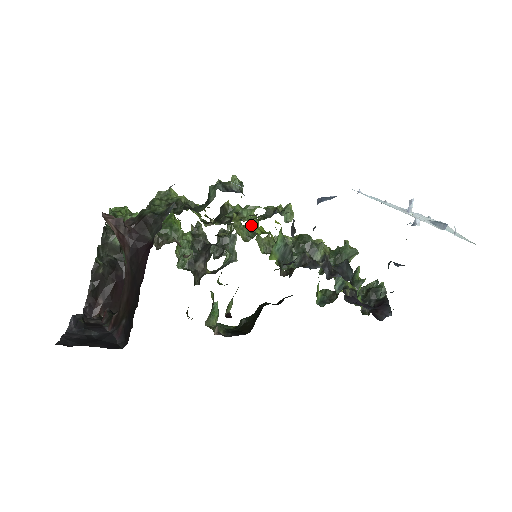
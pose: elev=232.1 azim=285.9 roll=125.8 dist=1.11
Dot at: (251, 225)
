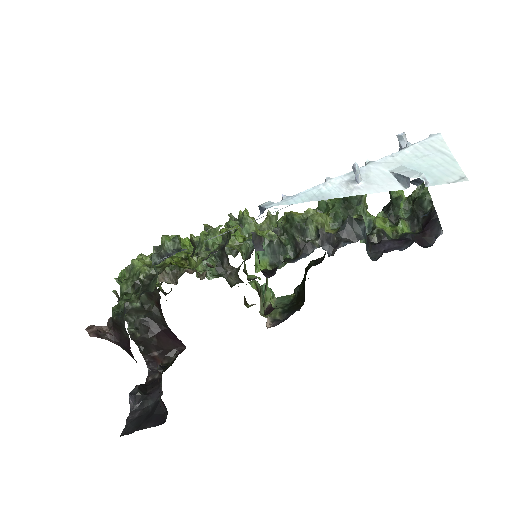
Dot at: occluded
